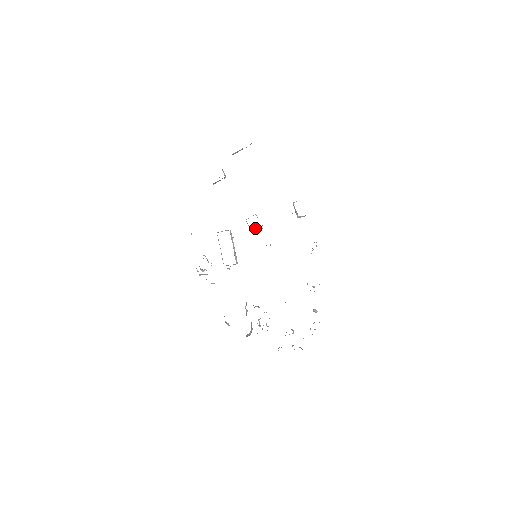
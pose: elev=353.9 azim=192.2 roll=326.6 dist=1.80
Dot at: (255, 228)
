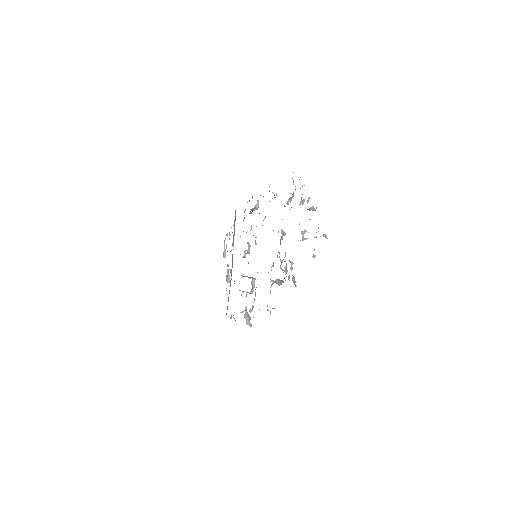
Dot at: occluded
